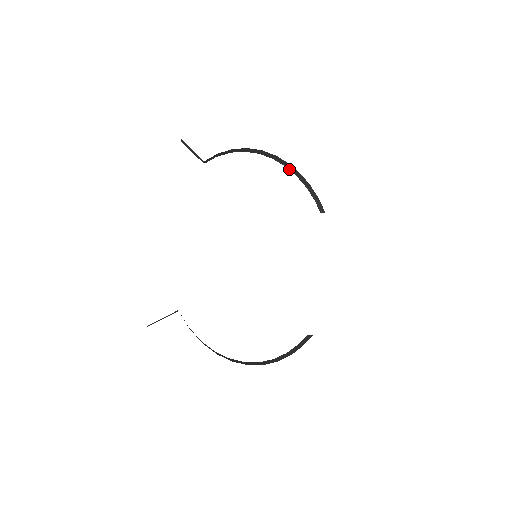
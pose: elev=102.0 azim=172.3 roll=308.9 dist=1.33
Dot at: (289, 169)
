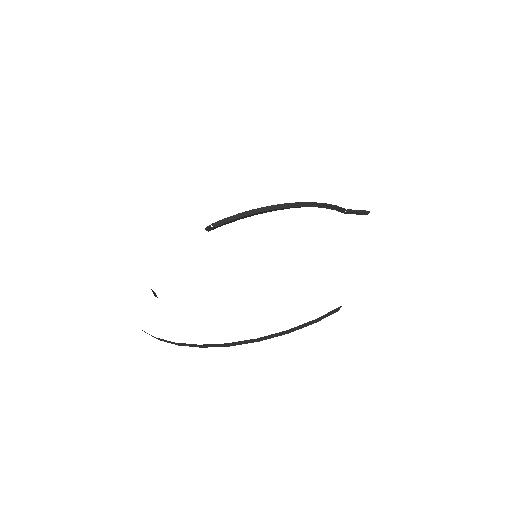
Dot at: occluded
